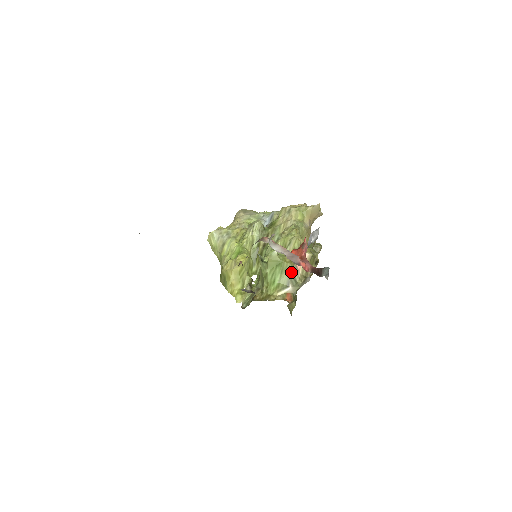
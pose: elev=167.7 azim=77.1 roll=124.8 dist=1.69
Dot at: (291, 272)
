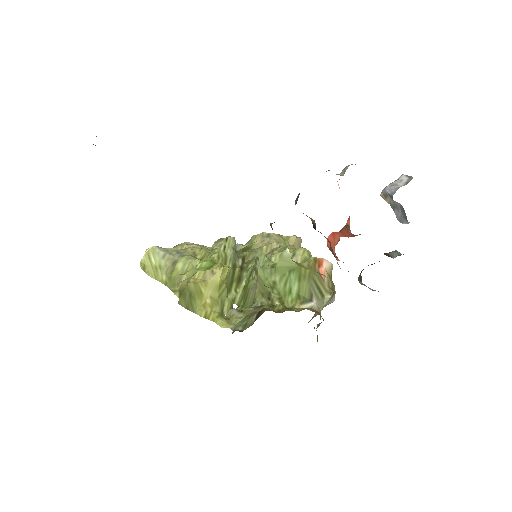
Dot at: (313, 281)
